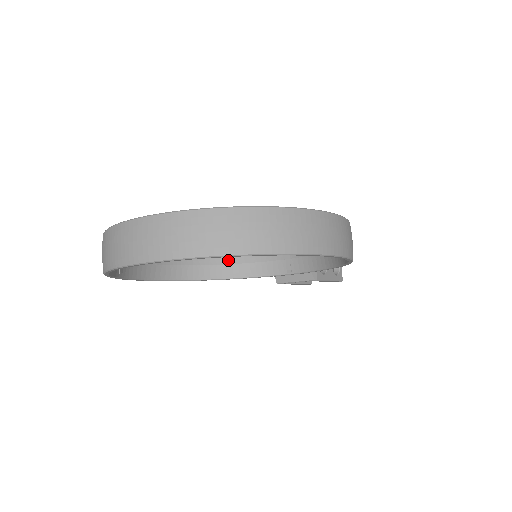
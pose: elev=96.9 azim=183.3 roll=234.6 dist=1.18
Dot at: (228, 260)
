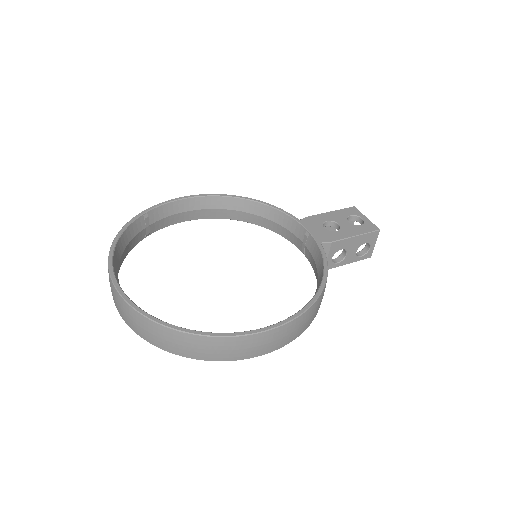
Dot at: (260, 212)
